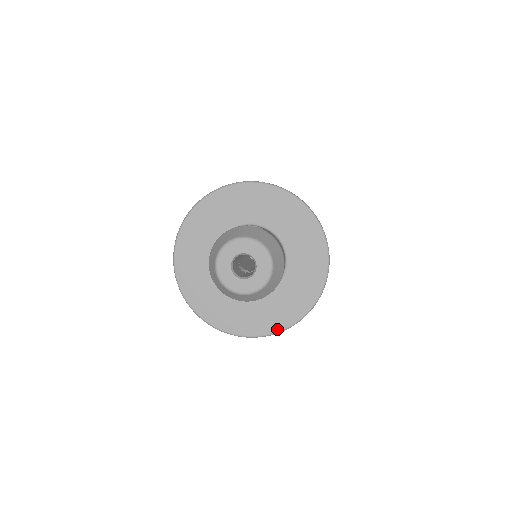
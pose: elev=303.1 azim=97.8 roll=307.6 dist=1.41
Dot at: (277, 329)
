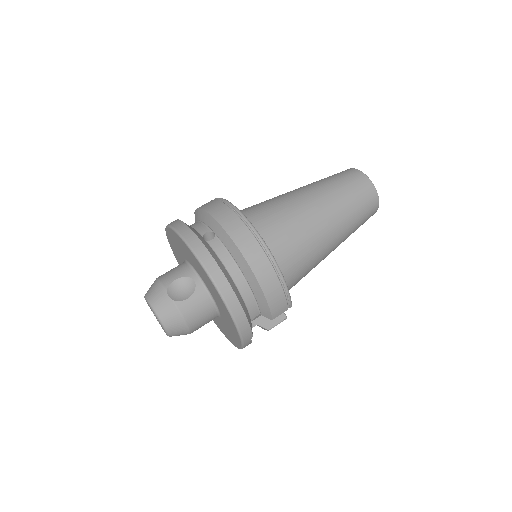
Dot at: (220, 330)
